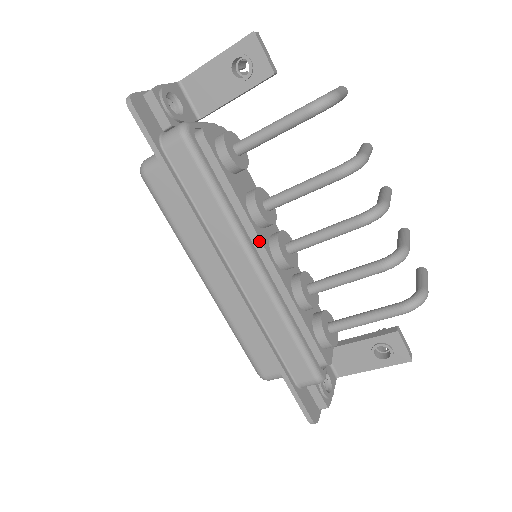
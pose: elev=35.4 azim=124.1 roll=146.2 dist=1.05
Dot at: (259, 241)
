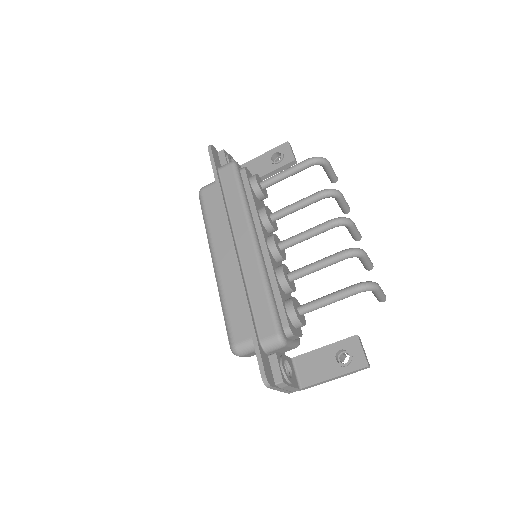
Dot at: (260, 228)
